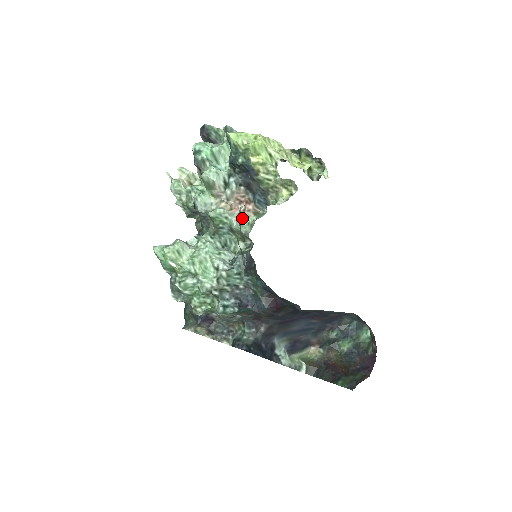
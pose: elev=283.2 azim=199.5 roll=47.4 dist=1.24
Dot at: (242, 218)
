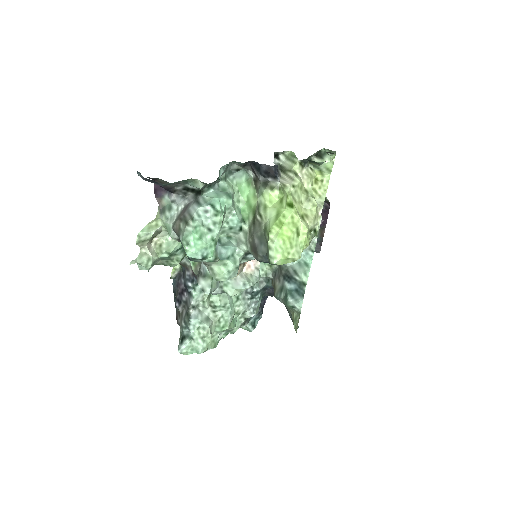
Dot at: (259, 266)
